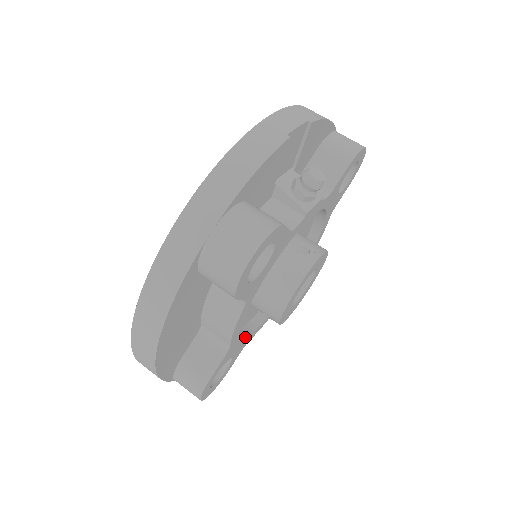
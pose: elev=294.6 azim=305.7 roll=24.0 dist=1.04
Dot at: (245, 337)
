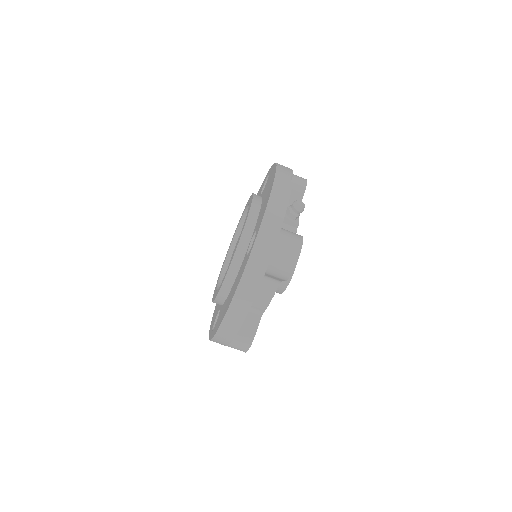
Dot at: occluded
